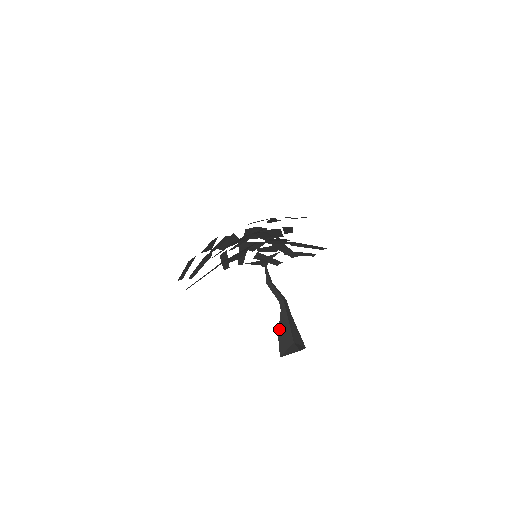
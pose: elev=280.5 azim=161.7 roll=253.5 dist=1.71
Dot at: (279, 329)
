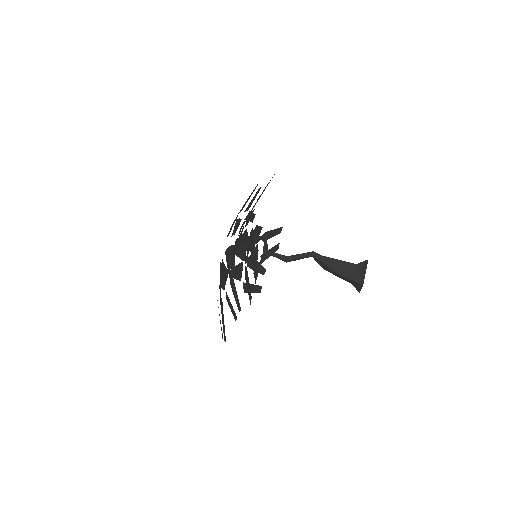
Dot at: (336, 272)
